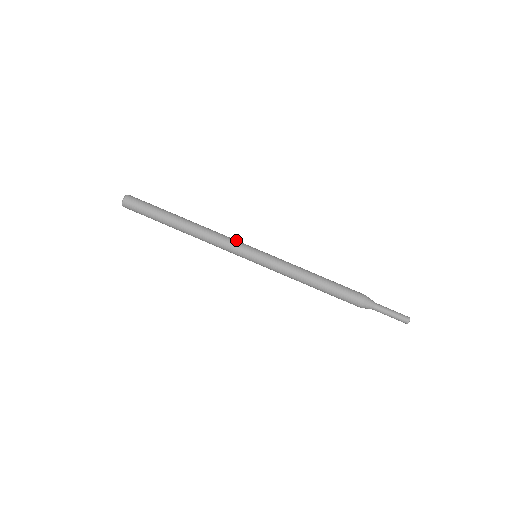
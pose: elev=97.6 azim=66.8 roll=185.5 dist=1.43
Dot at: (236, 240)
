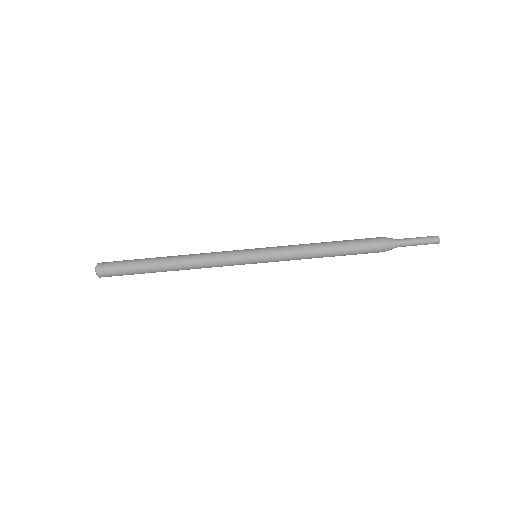
Dot at: (228, 254)
